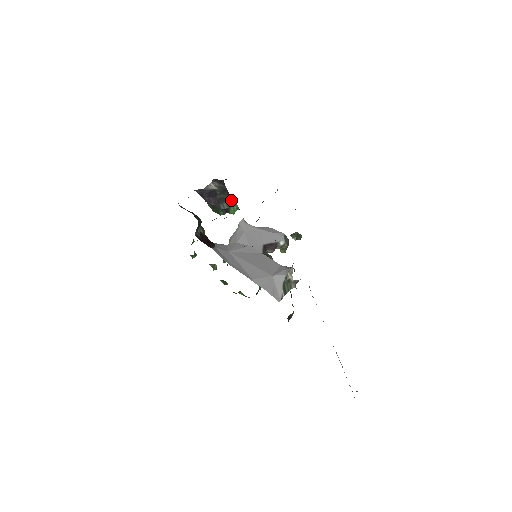
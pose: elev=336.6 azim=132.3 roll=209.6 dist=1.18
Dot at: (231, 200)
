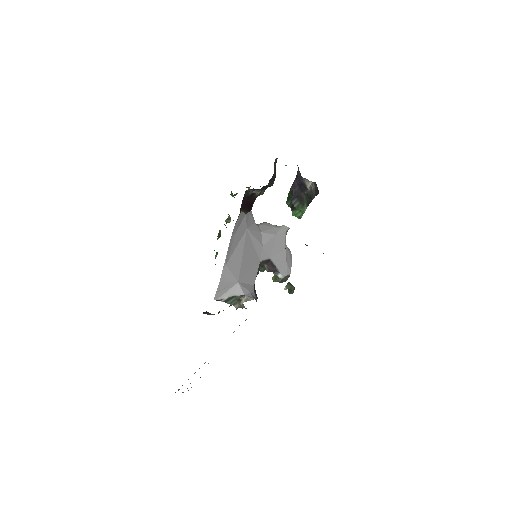
Dot at: (305, 208)
